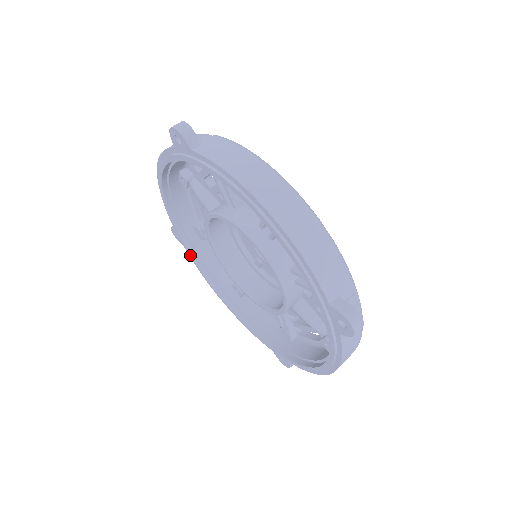
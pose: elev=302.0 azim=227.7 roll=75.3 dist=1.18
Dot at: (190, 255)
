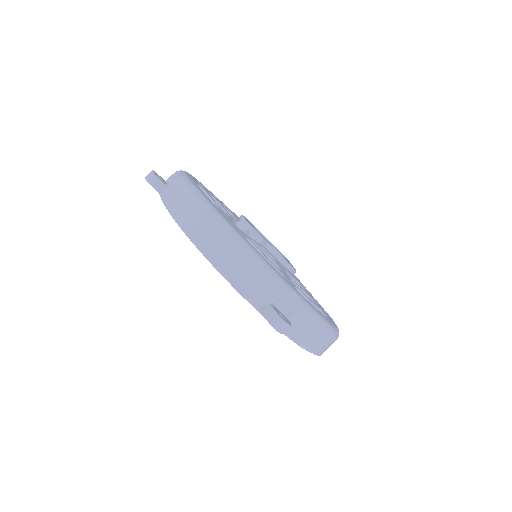
Dot at: occluded
